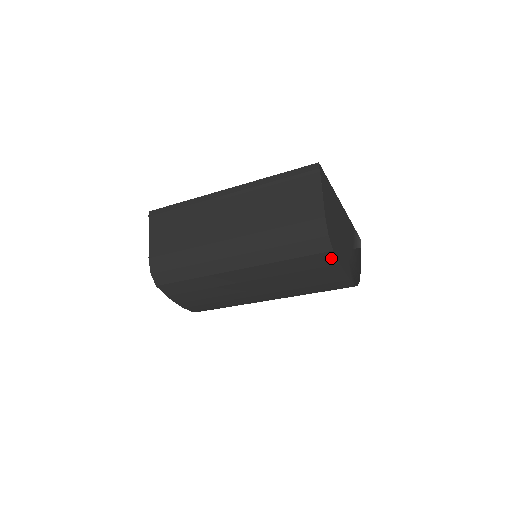
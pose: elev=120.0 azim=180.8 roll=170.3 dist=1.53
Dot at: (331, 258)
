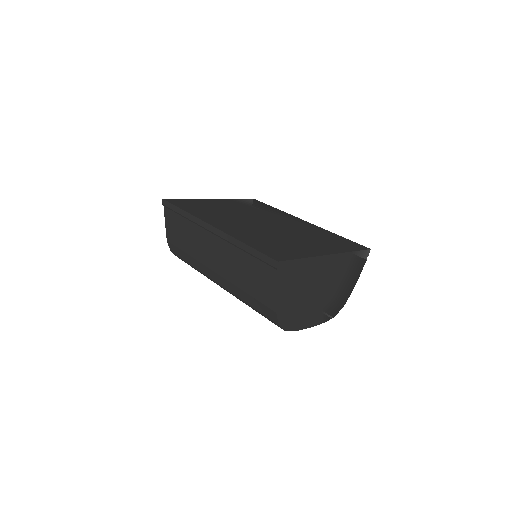
Dot at: occluded
